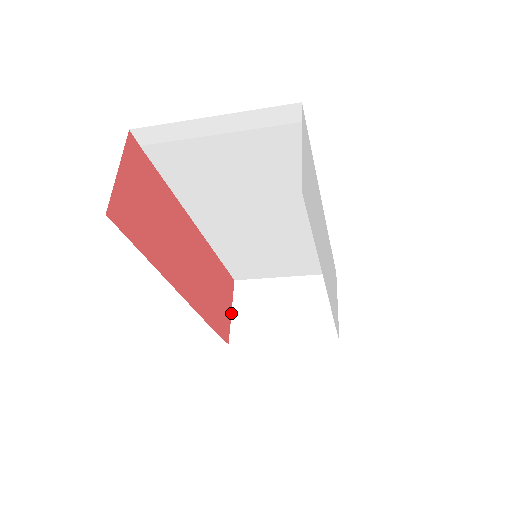
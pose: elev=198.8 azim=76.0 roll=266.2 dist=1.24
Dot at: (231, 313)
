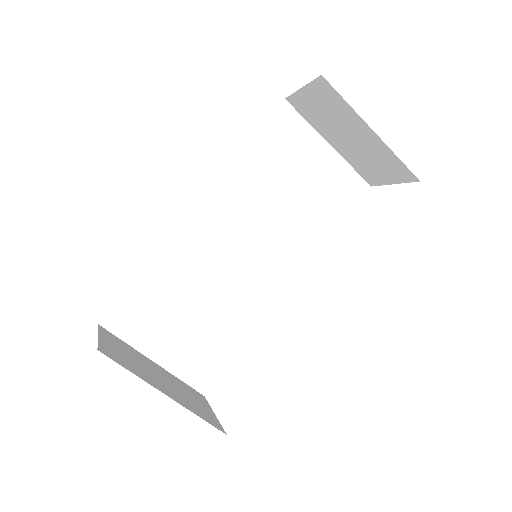
Dot at: (98, 336)
